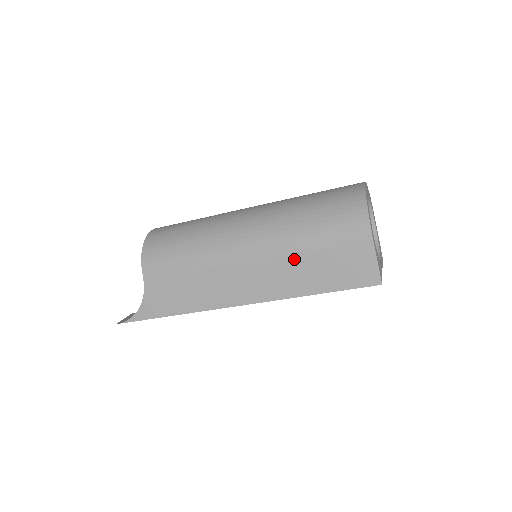
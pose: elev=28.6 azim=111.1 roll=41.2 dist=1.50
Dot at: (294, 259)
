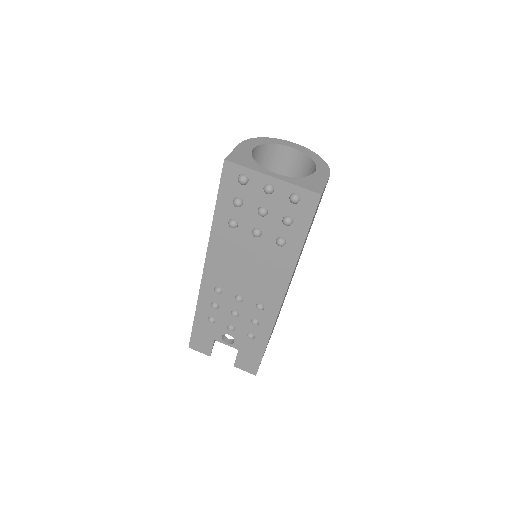
Dot at: occluded
